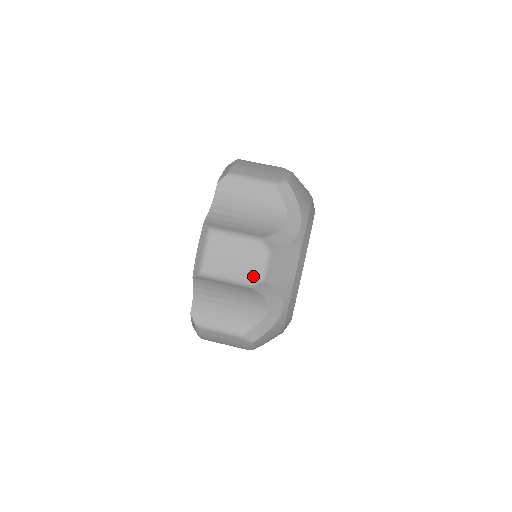
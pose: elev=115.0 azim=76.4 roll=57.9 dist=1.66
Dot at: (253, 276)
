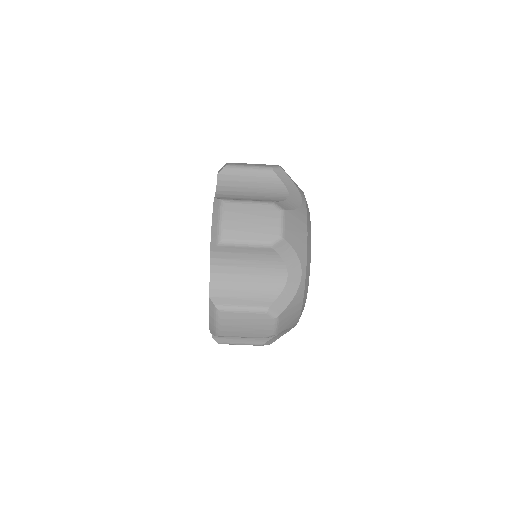
Dot at: (265, 334)
